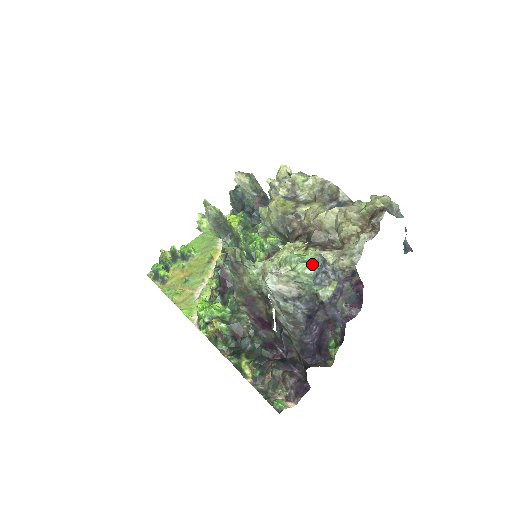
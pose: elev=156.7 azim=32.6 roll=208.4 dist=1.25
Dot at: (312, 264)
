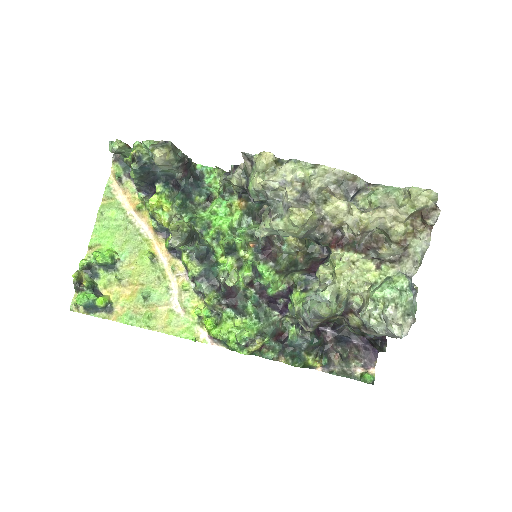
Dot at: (407, 290)
